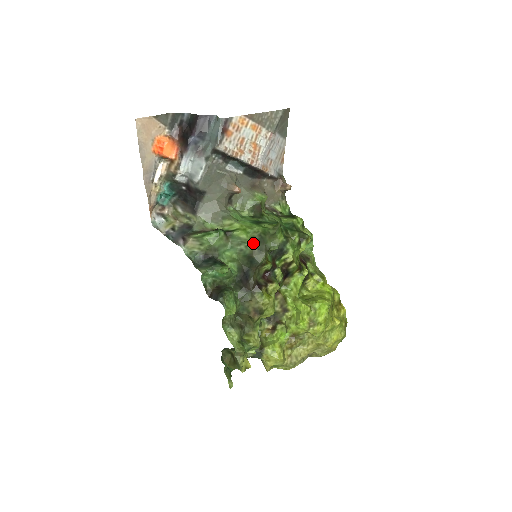
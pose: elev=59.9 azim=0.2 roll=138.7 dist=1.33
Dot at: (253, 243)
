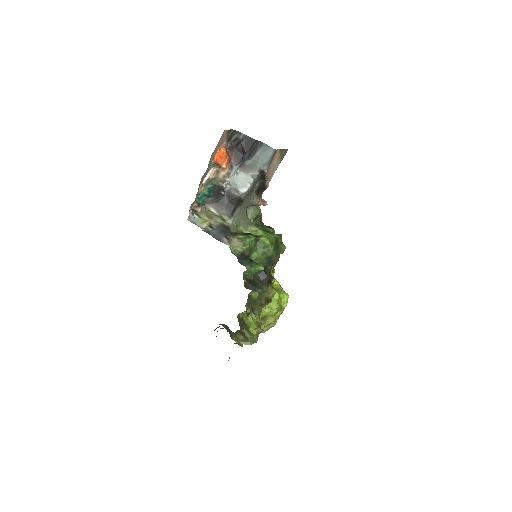
Dot at: (273, 248)
